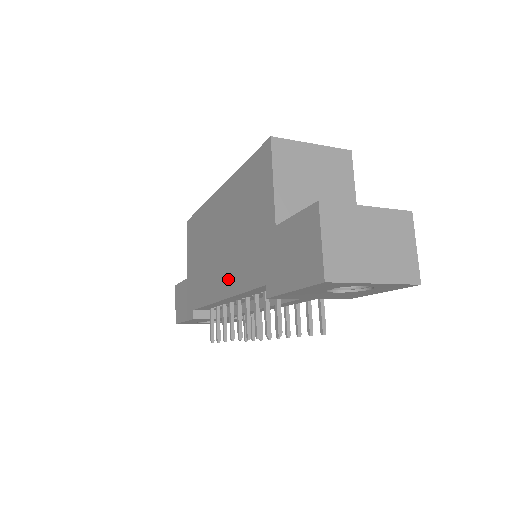
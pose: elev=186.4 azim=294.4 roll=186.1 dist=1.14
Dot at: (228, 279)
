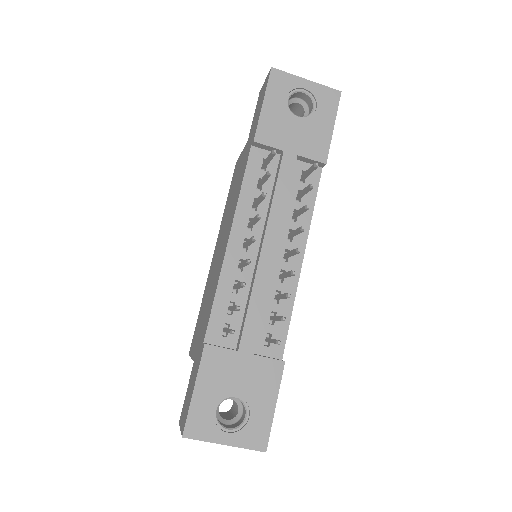
Dot at: (229, 224)
